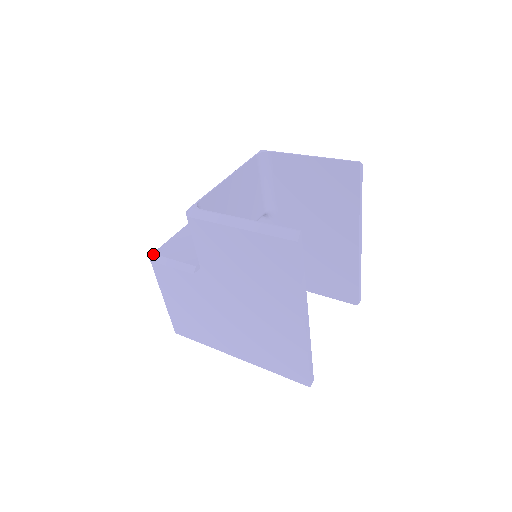
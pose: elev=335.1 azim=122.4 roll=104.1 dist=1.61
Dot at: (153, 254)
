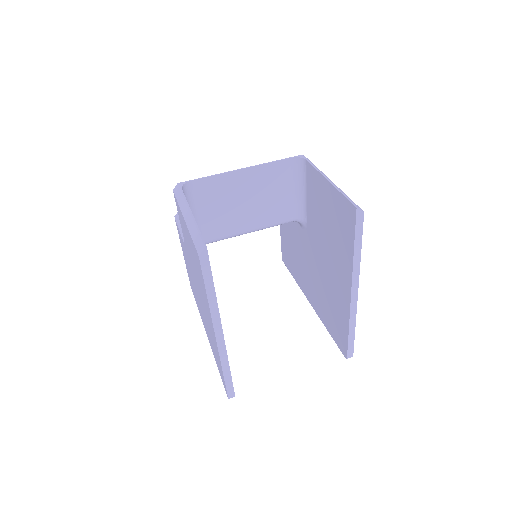
Dot at: occluded
